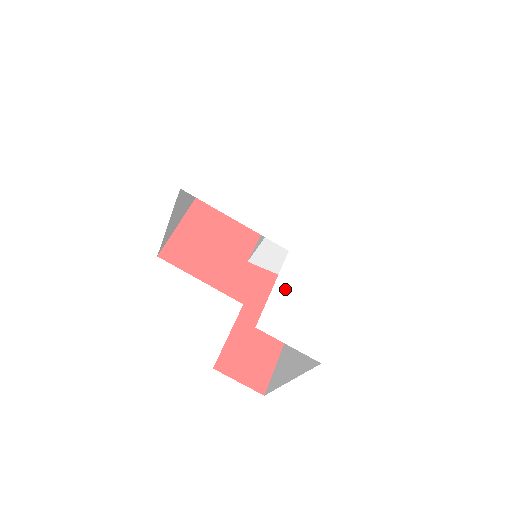
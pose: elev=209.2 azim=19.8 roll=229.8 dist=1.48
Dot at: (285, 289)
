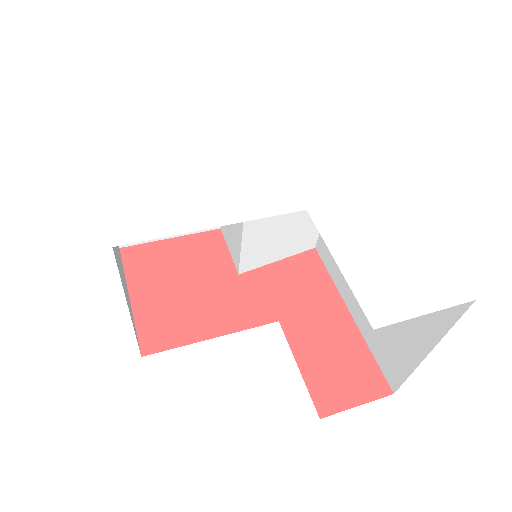
Dot at: (350, 255)
